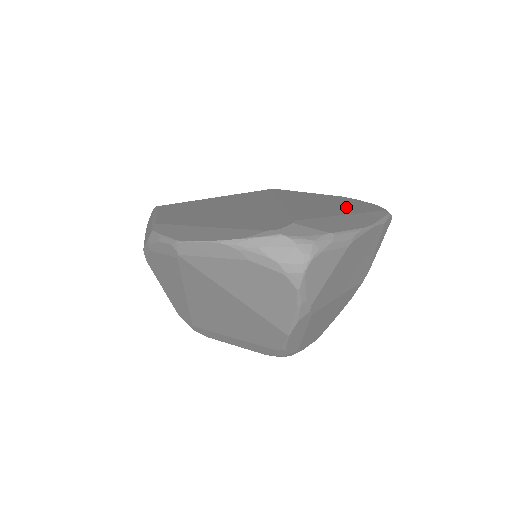
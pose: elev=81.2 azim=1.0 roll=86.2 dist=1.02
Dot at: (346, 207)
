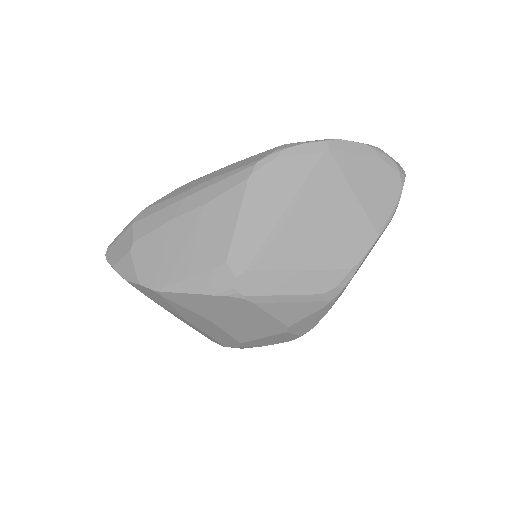
Dot at: occluded
